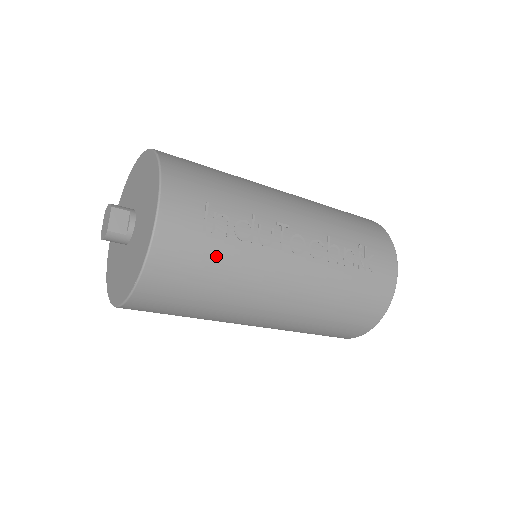
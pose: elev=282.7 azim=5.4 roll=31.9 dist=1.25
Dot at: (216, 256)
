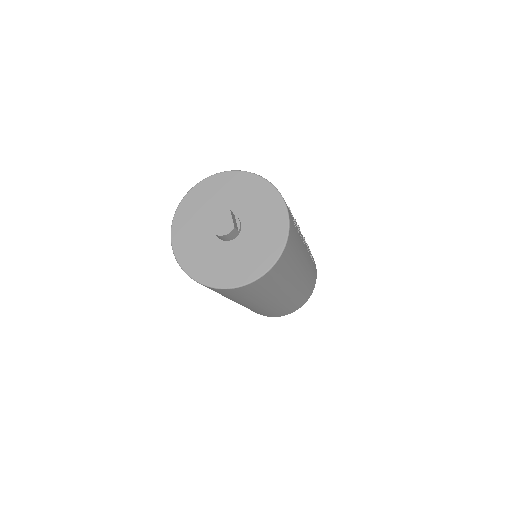
Dot at: (297, 243)
